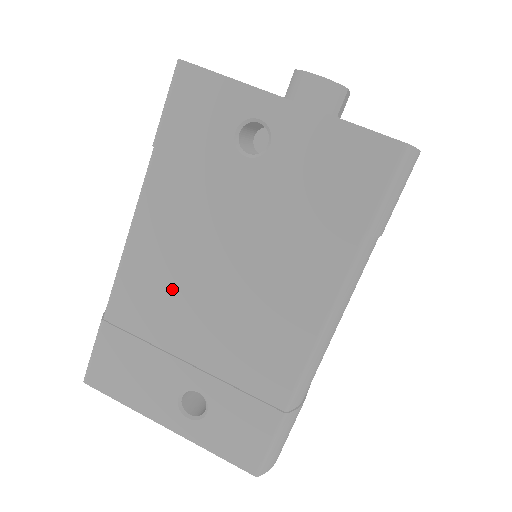
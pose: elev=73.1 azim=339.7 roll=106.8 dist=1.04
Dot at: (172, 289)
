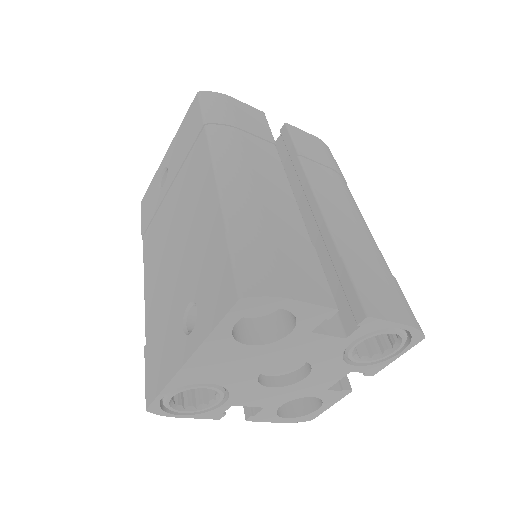
Dot at: (162, 276)
